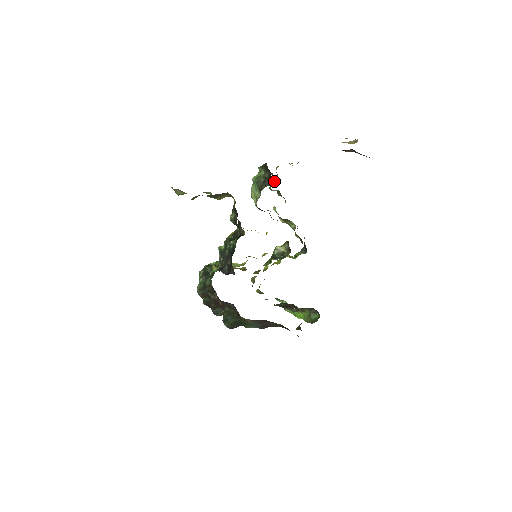
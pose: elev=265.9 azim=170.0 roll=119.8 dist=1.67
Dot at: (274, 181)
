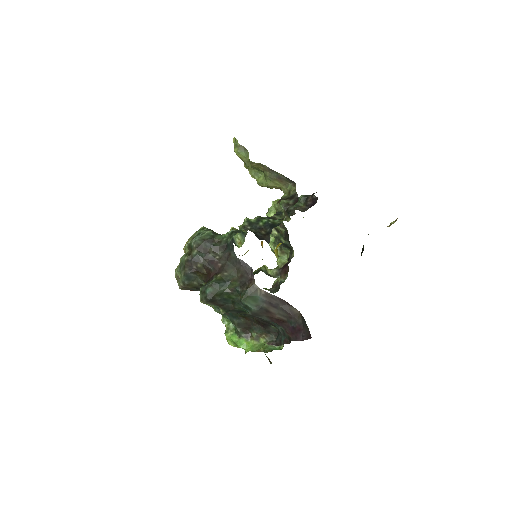
Dot at: occluded
